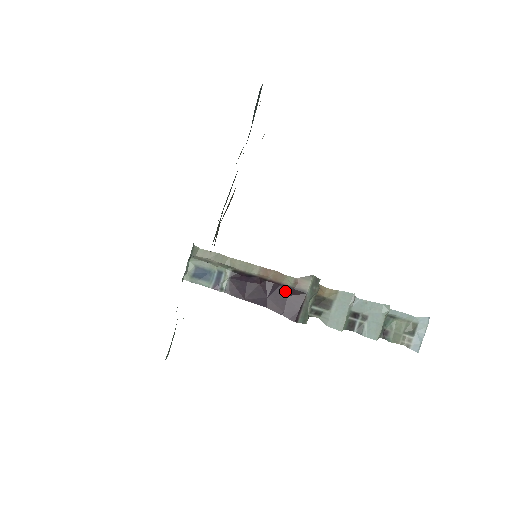
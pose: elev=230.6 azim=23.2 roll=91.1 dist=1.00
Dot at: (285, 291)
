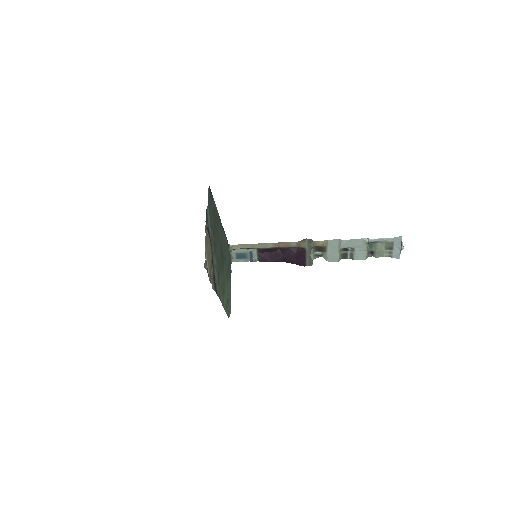
Dot at: (293, 251)
